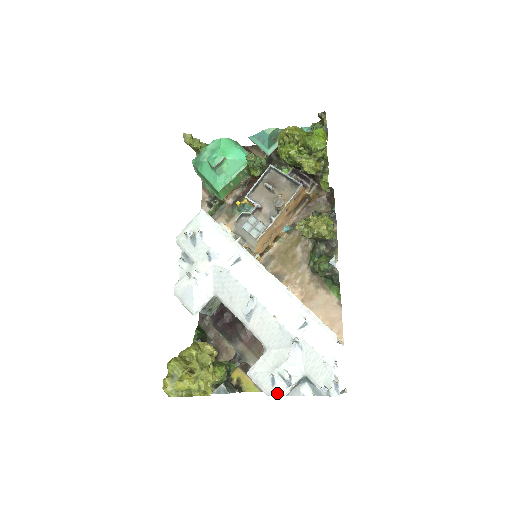
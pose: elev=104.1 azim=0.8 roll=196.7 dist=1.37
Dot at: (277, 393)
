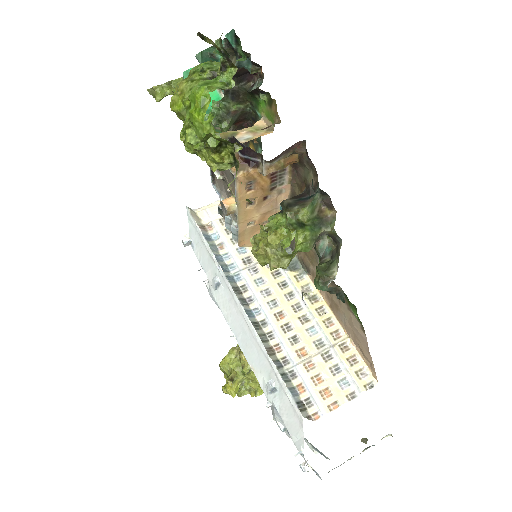
Dot at: (286, 434)
